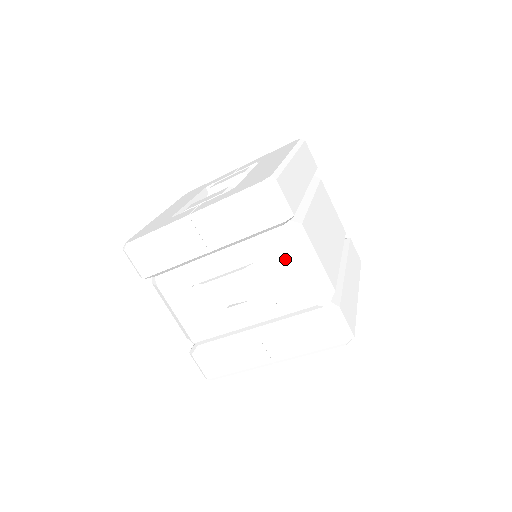
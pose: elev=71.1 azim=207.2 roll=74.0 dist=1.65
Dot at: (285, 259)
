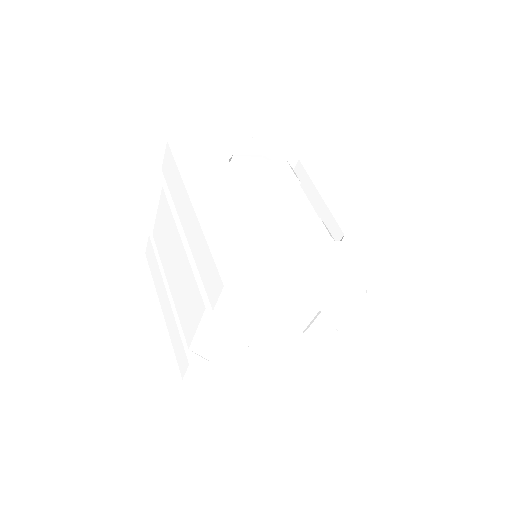
Dot at: (350, 308)
